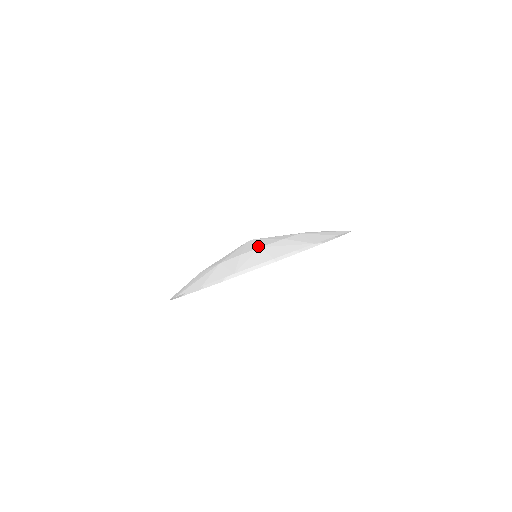
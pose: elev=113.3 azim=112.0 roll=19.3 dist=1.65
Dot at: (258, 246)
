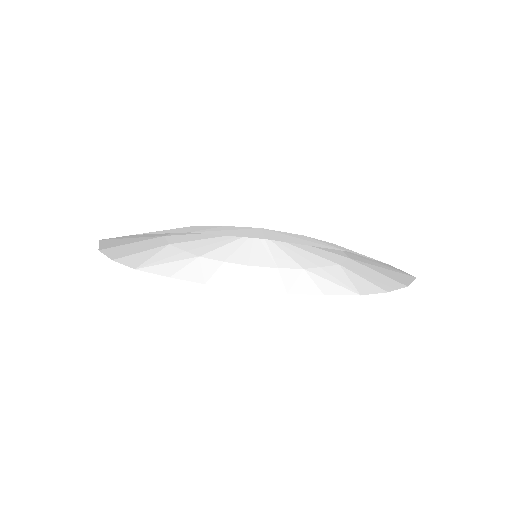
Dot at: occluded
